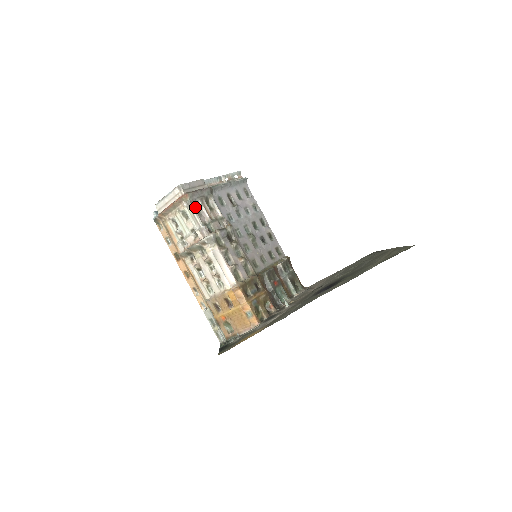
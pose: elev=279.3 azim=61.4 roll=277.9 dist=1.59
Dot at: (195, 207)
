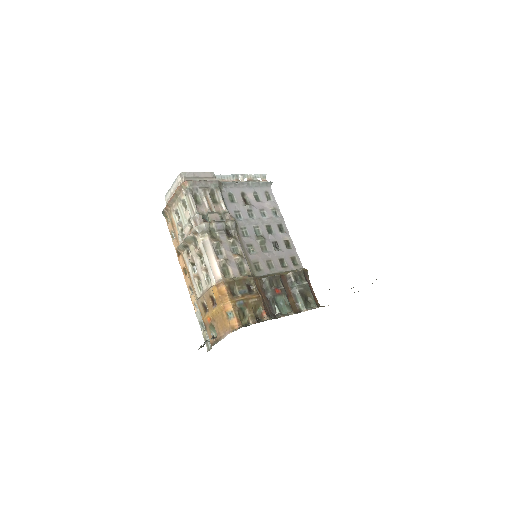
Dot at: (196, 197)
